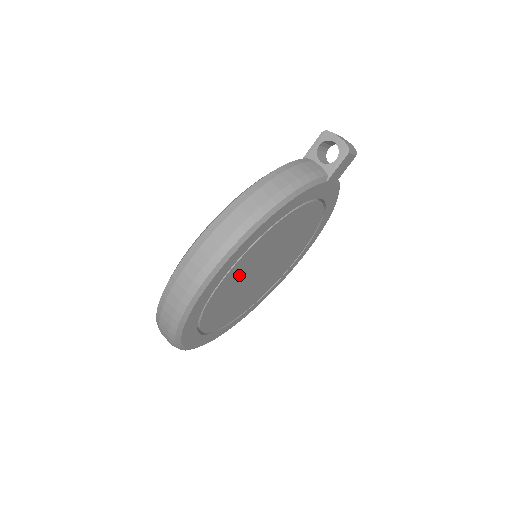
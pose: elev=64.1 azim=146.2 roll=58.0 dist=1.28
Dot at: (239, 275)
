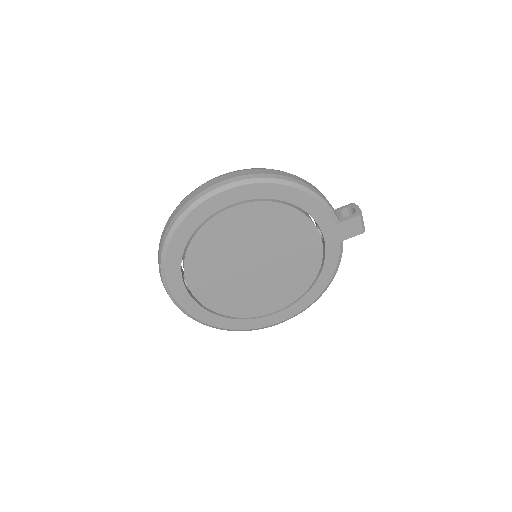
Dot at: (243, 227)
